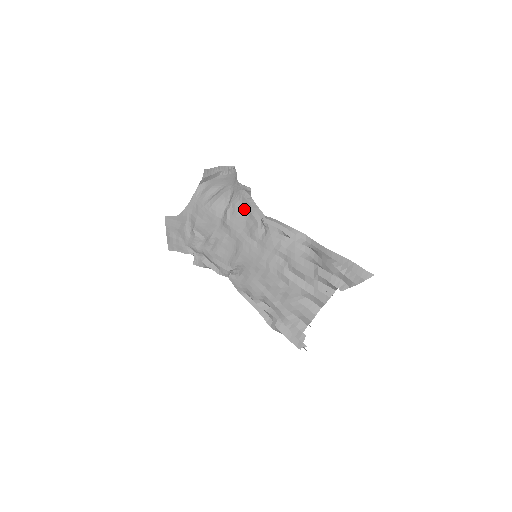
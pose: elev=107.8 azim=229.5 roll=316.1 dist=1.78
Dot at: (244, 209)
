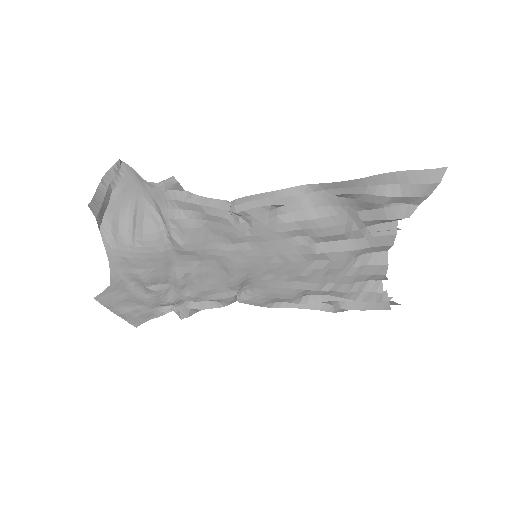
Dot at: (193, 216)
